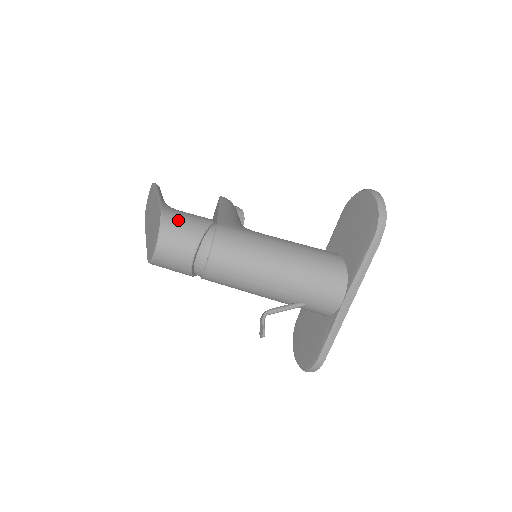
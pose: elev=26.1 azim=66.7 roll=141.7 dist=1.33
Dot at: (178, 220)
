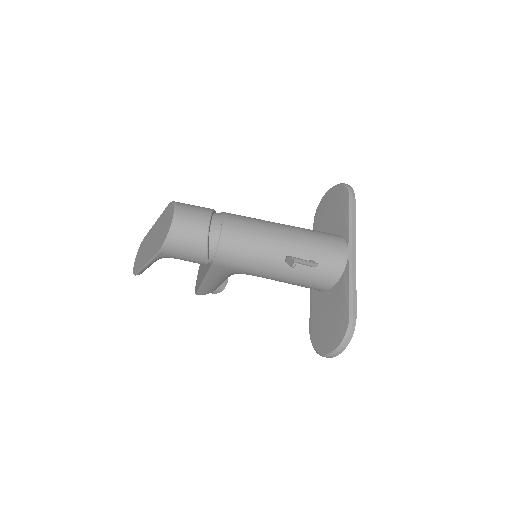
Dot at: (188, 204)
